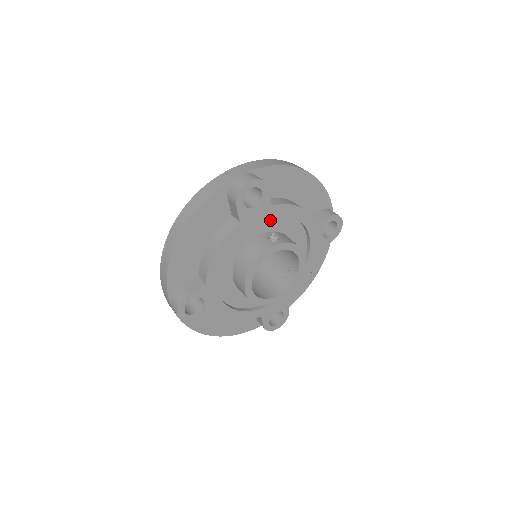
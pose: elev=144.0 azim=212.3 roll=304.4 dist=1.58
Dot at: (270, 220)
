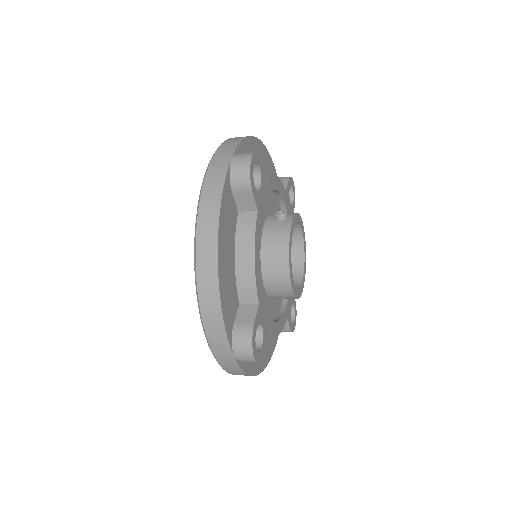
Dot at: occluded
